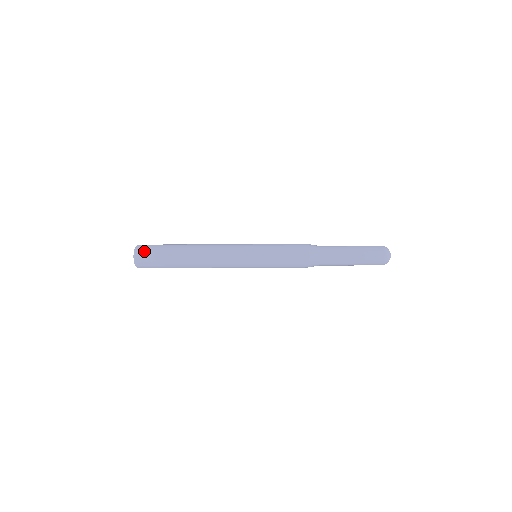
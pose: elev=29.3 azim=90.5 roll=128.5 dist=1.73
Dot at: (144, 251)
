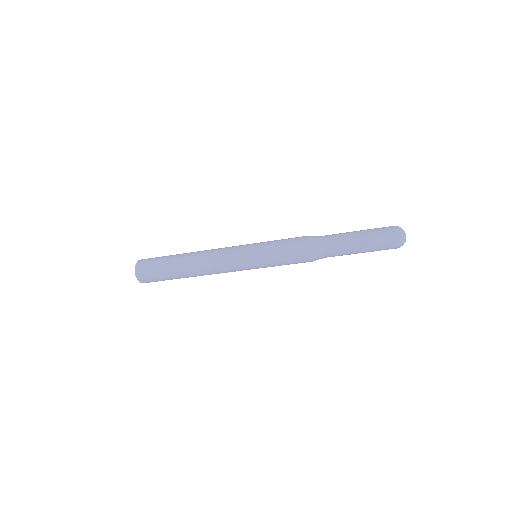
Dot at: (143, 267)
